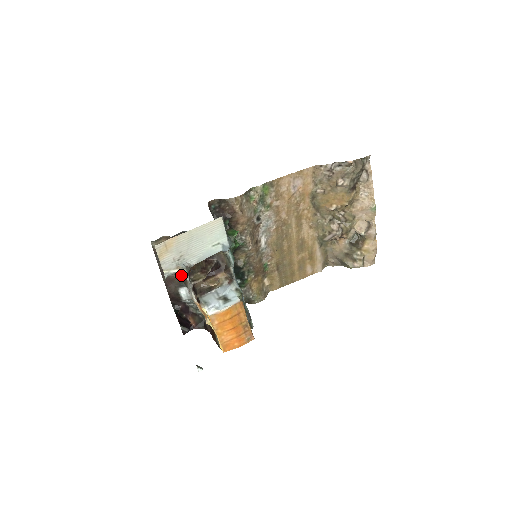
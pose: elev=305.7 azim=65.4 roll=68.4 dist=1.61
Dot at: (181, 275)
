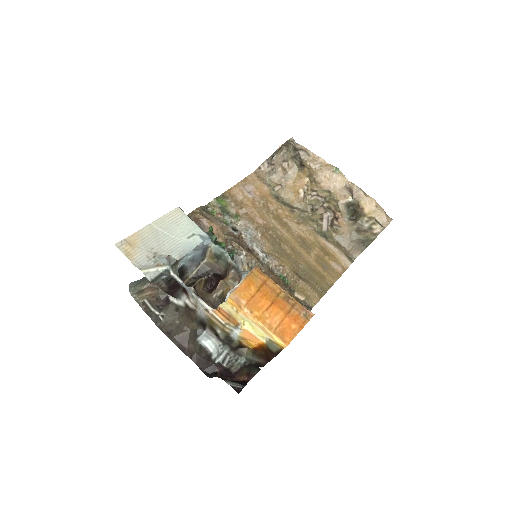
Dot at: (189, 320)
